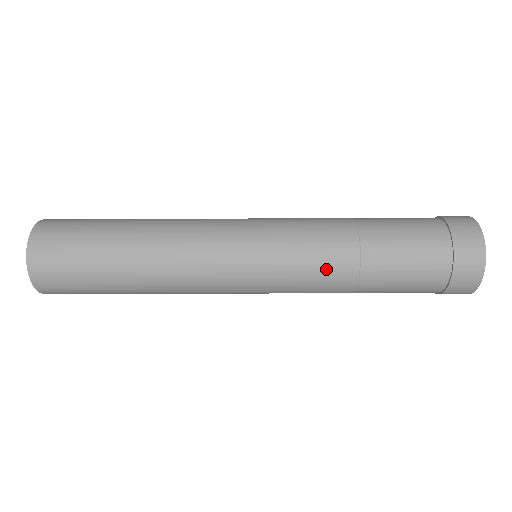
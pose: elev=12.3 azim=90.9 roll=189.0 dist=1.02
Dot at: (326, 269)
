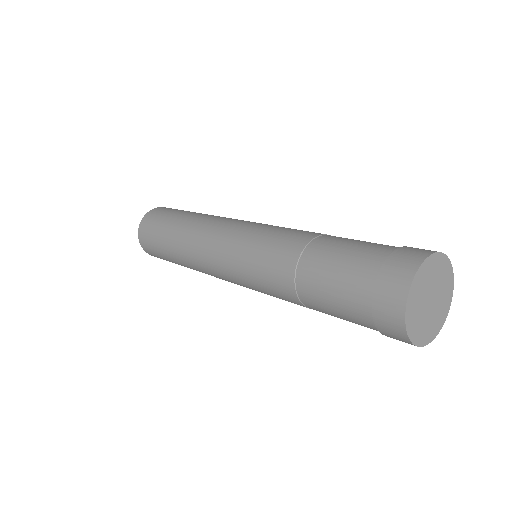
Dot at: occluded
